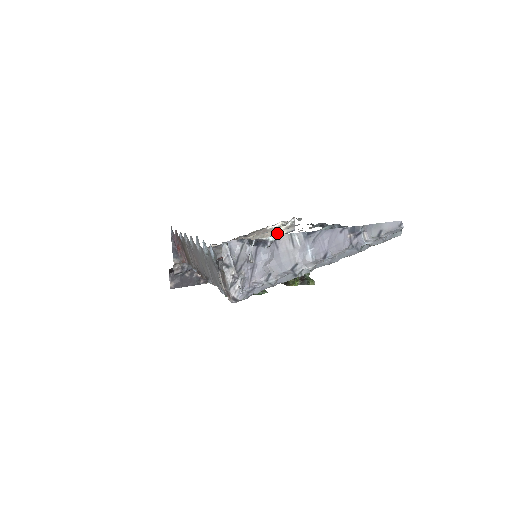
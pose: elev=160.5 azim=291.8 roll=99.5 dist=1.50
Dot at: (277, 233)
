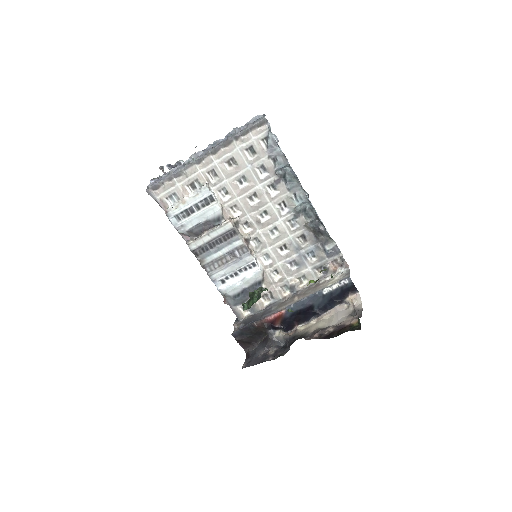
Dot at: (330, 284)
